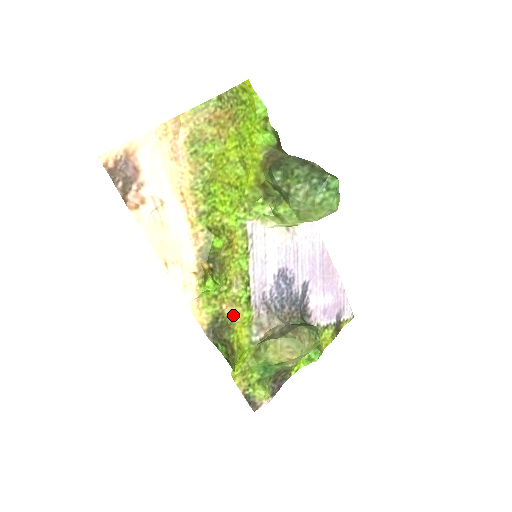
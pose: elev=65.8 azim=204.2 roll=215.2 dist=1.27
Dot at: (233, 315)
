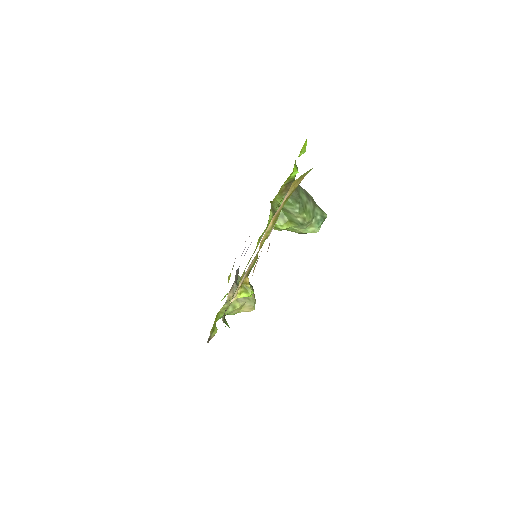
Dot at: occluded
